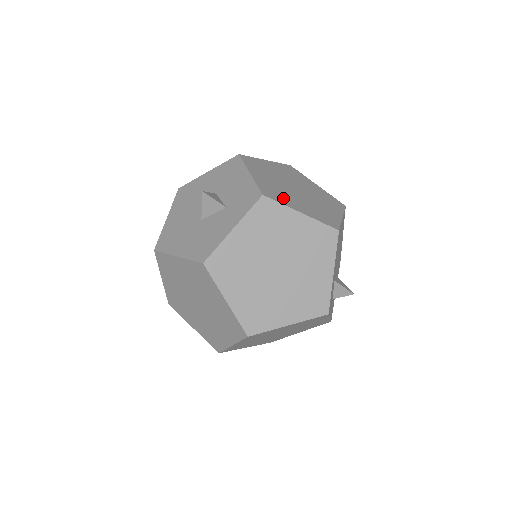
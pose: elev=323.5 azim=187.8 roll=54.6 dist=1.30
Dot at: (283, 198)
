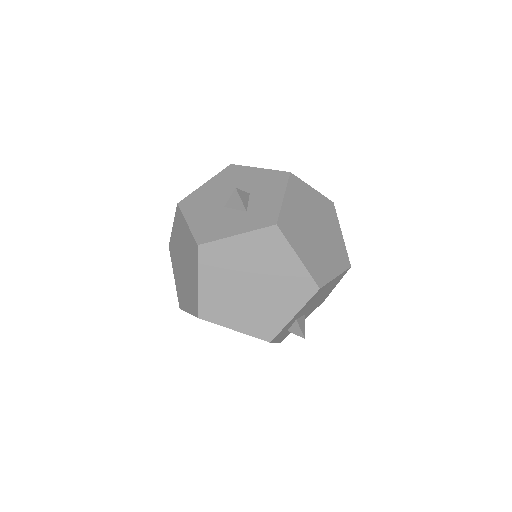
Dot at: (294, 235)
